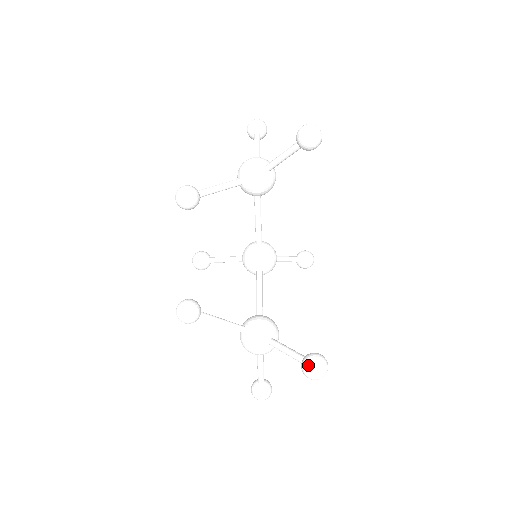
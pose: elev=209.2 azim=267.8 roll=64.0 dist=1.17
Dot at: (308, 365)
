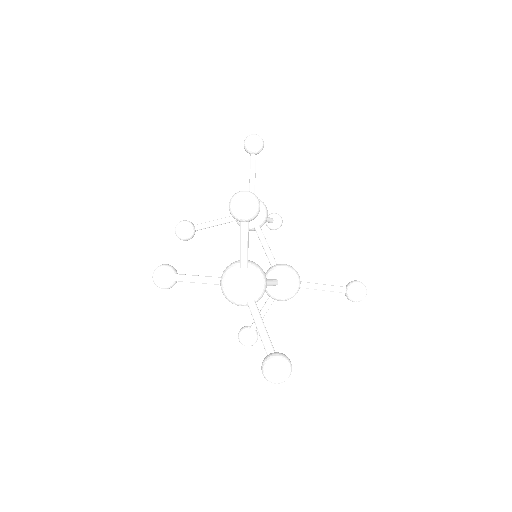
Dot at: (230, 200)
